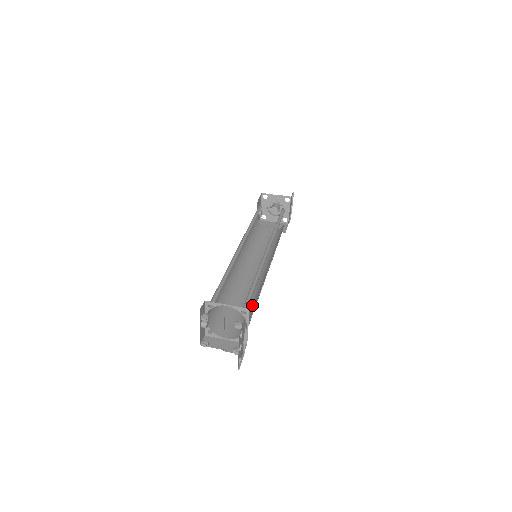
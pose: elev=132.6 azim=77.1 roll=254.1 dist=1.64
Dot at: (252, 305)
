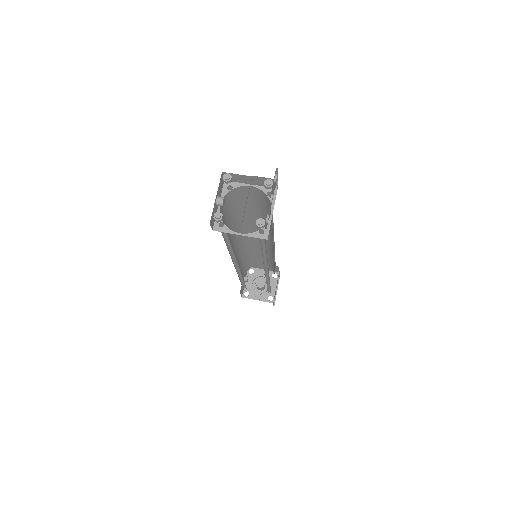
Dot at: (263, 247)
